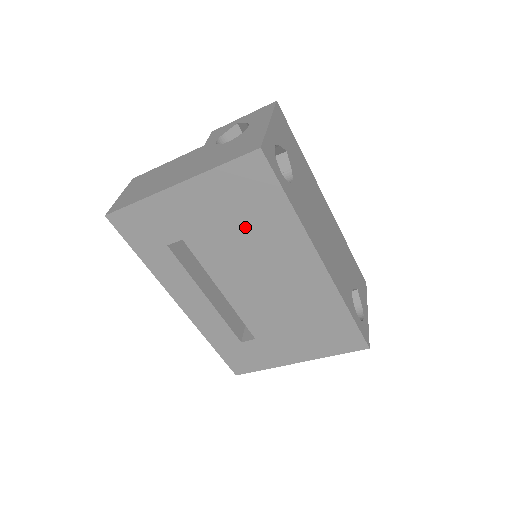
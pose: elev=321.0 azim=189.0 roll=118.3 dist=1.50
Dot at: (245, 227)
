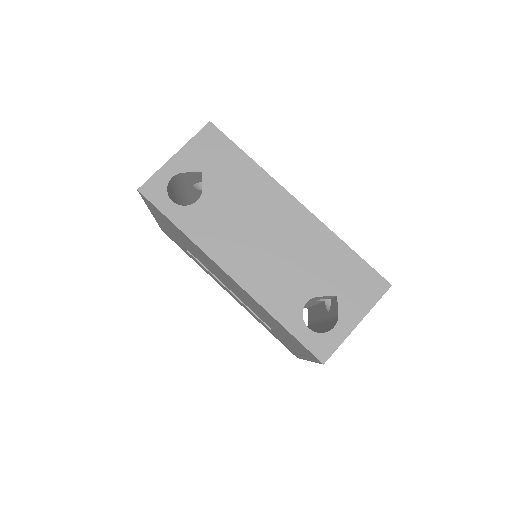
Dot at: (186, 242)
